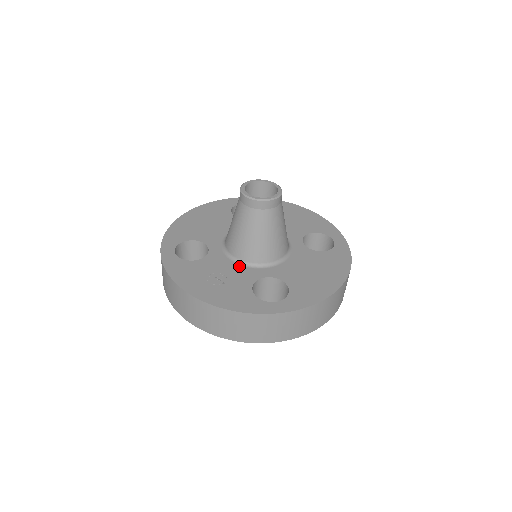
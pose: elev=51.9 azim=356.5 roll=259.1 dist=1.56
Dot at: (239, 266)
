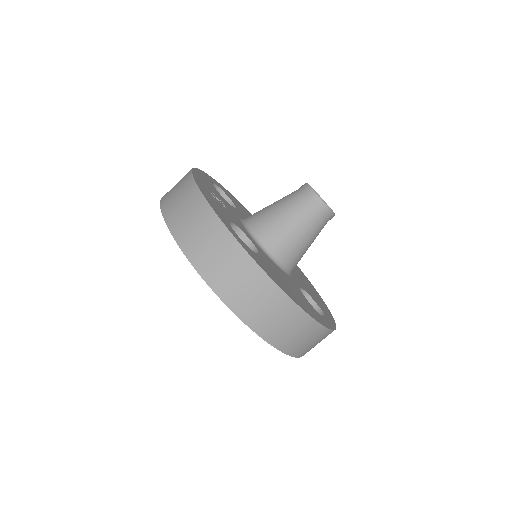
Dot at: (241, 223)
